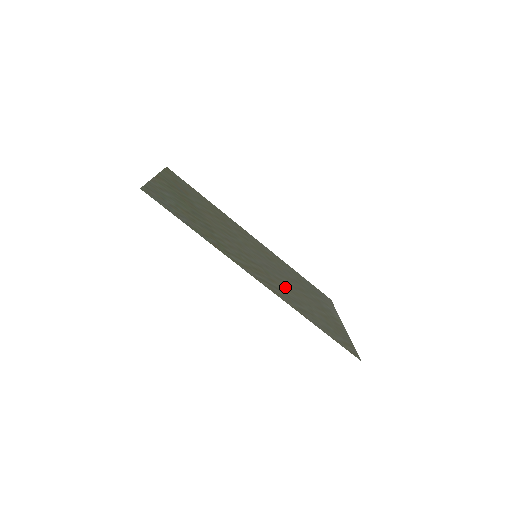
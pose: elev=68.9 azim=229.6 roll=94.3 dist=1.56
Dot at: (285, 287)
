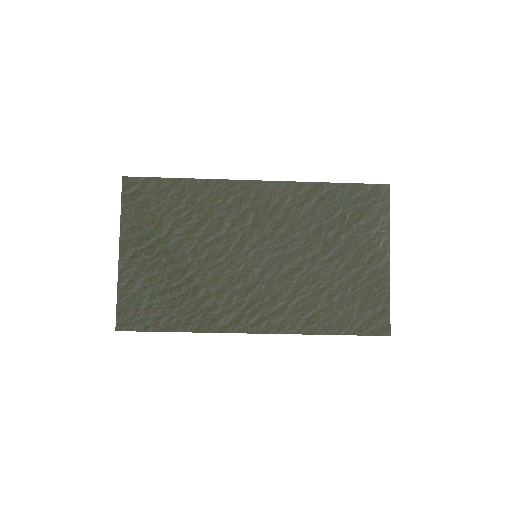
Dot at: (294, 287)
